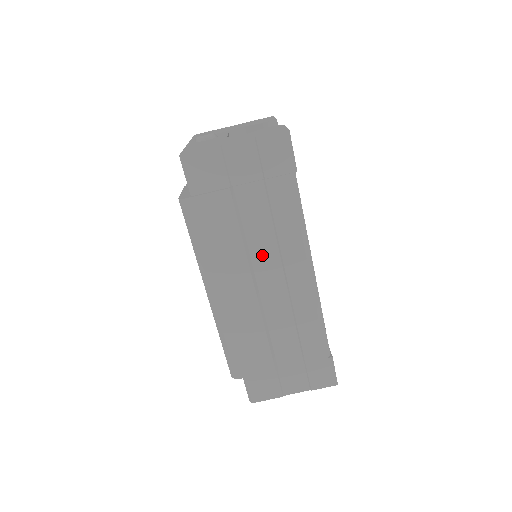
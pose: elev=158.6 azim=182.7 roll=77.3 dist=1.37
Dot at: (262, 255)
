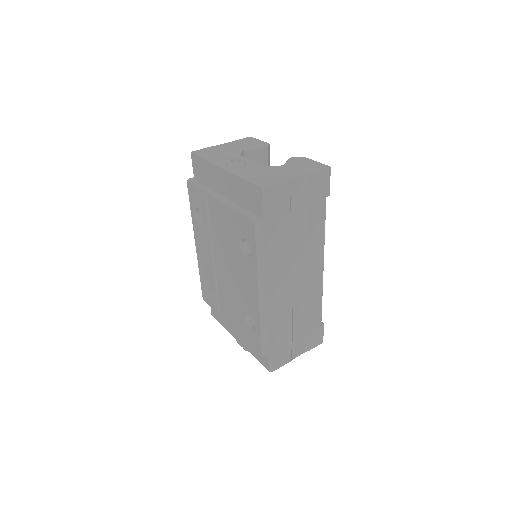
Dot at: (299, 258)
